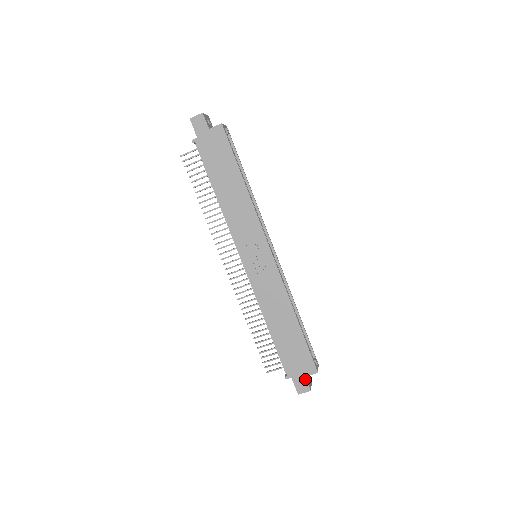
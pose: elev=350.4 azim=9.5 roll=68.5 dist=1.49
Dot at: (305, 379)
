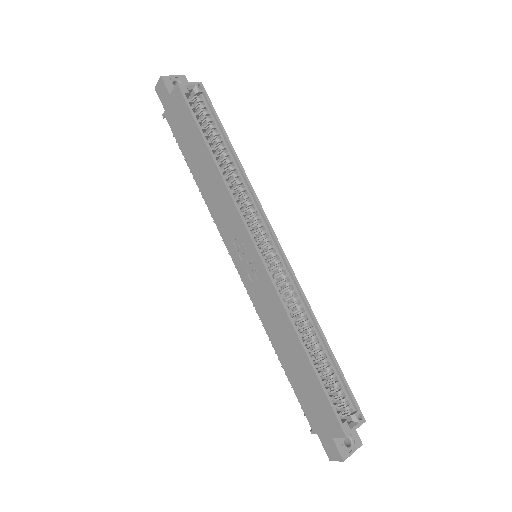
Dot at: (333, 442)
